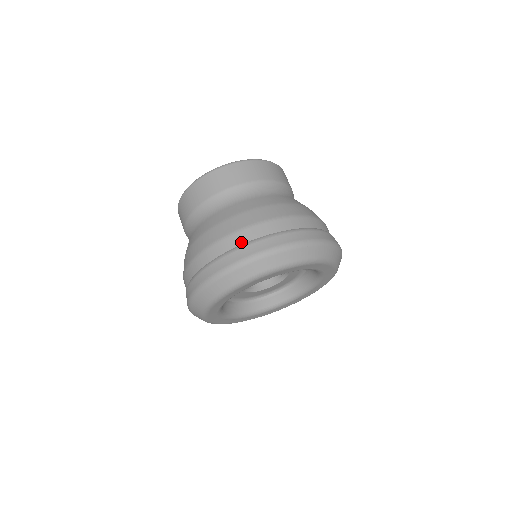
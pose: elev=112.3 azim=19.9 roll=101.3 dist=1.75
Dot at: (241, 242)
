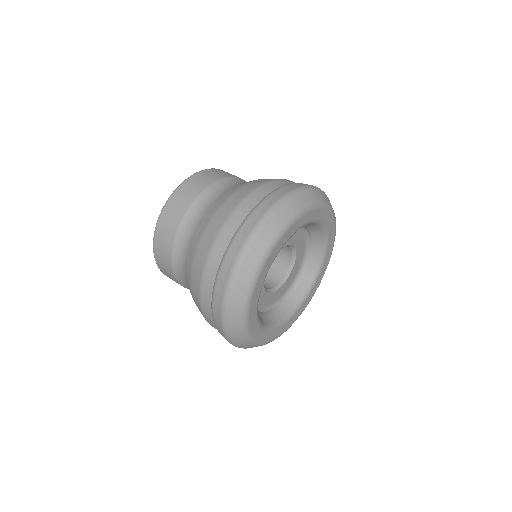
Dot at: (218, 261)
